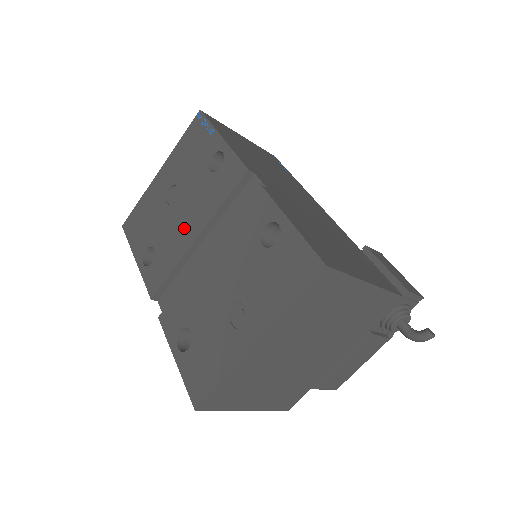
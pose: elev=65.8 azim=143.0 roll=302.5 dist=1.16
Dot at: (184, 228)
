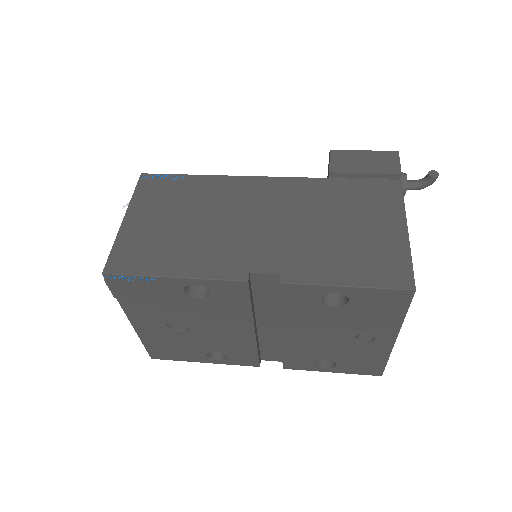
Dot at: (230, 333)
